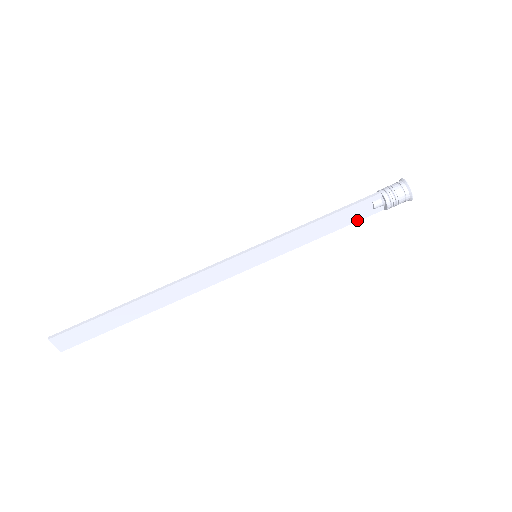
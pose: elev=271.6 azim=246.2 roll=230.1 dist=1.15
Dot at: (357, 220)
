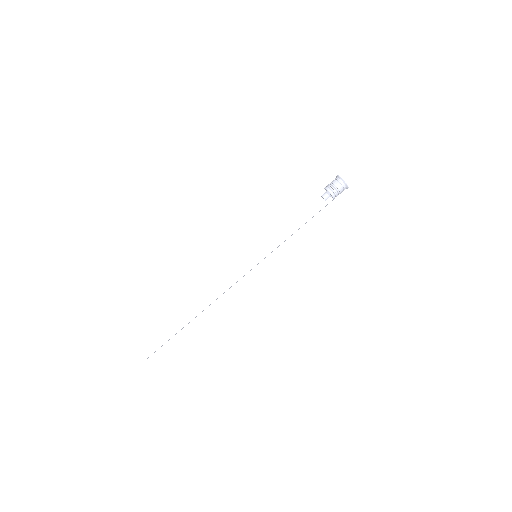
Dot at: (317, 212)
